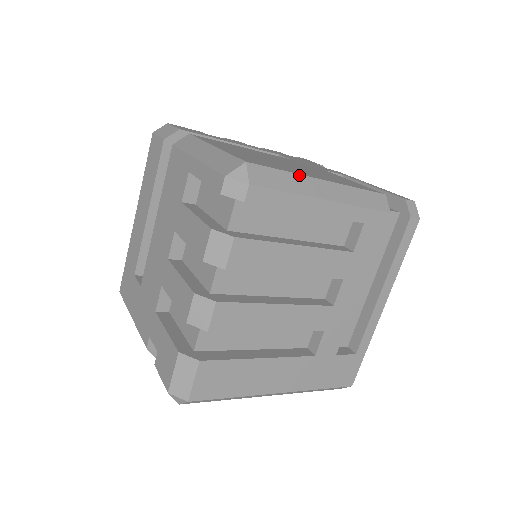
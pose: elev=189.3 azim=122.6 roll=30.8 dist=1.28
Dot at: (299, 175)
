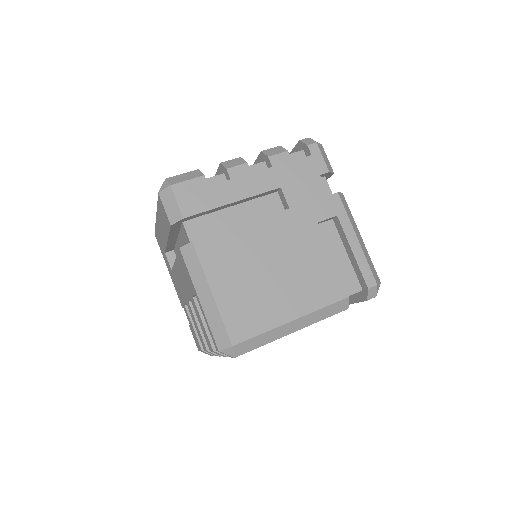
Dot at: (273, 330)
